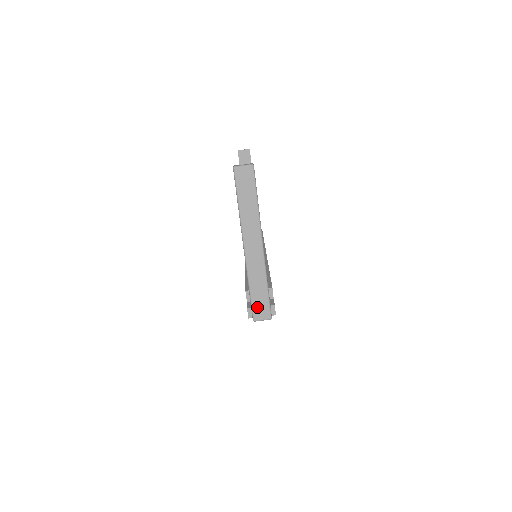
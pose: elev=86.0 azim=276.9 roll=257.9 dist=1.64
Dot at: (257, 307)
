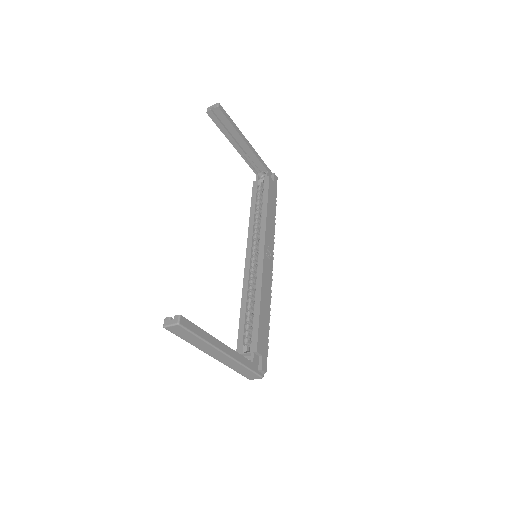
Dot at: (247, 375)
